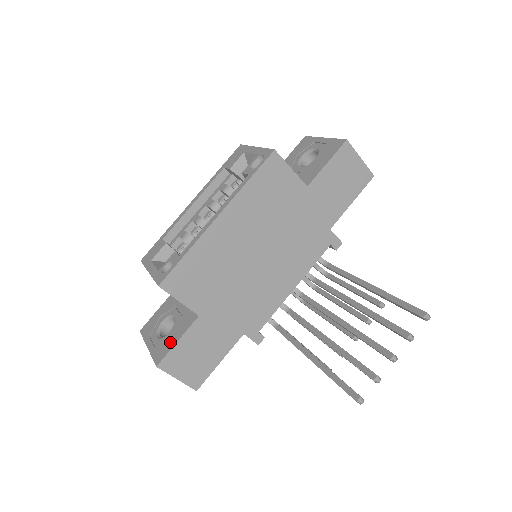
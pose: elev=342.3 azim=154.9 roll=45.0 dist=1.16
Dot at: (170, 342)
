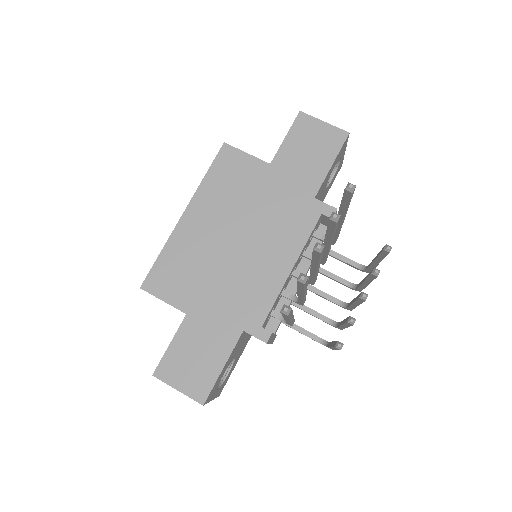
Dot at: occluded
